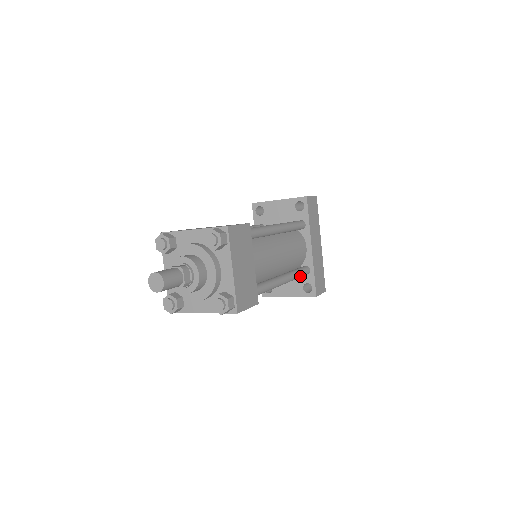
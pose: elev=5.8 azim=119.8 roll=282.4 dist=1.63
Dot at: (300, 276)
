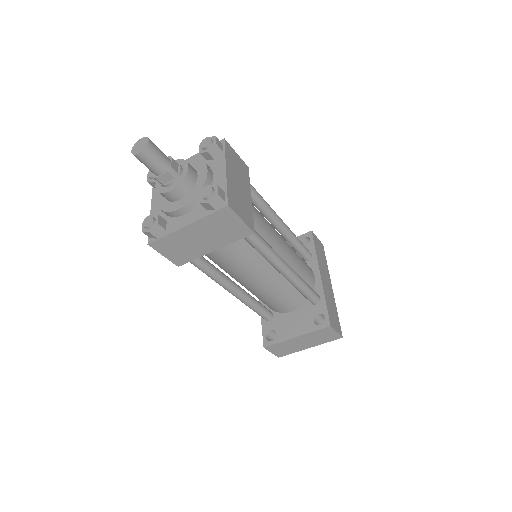
Dot at: (308, 290)
